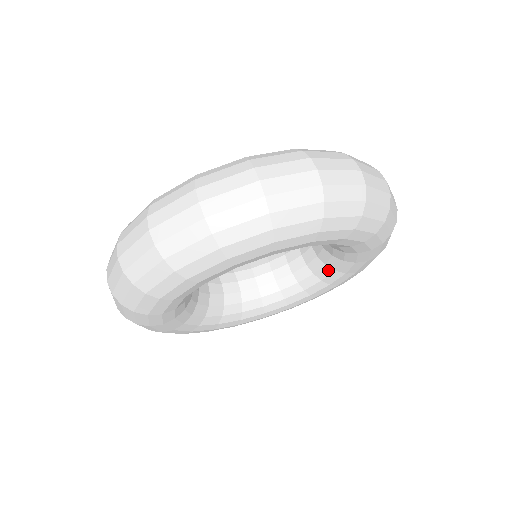
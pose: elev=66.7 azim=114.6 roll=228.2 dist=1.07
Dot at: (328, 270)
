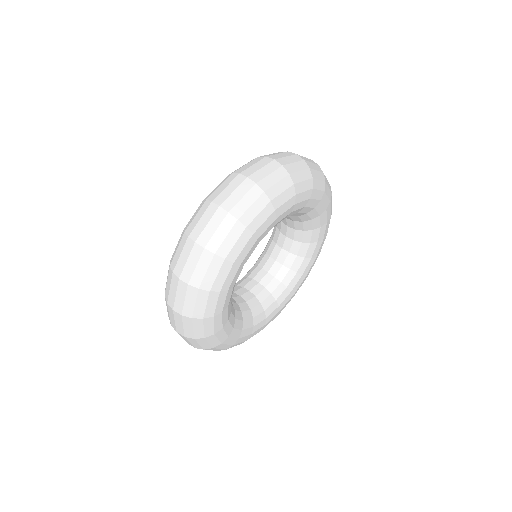
Dot at: (308, 233)
